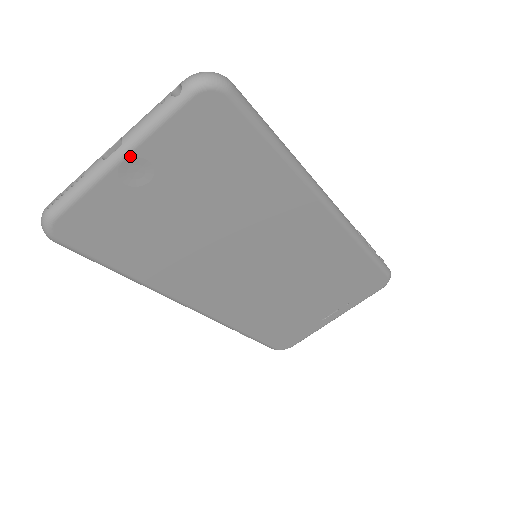
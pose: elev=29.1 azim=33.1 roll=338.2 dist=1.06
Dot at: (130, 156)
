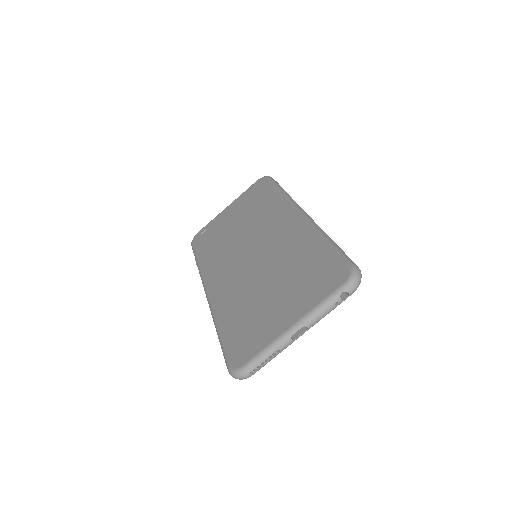
Dot at: (306, 328)
